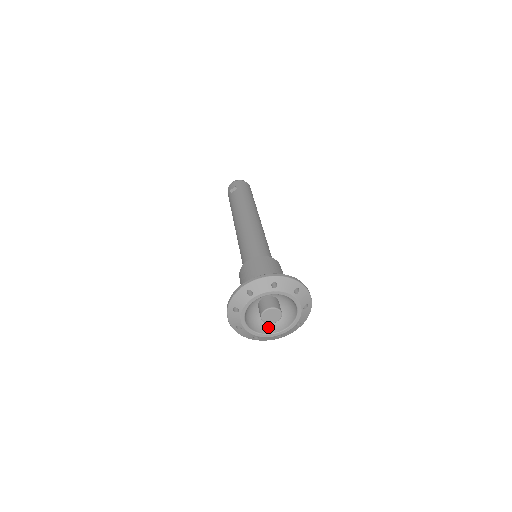
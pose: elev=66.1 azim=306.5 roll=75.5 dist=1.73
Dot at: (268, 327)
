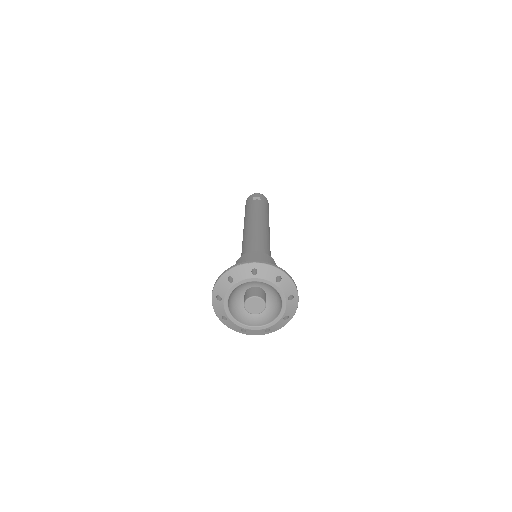
Dot at: (241, 316)
